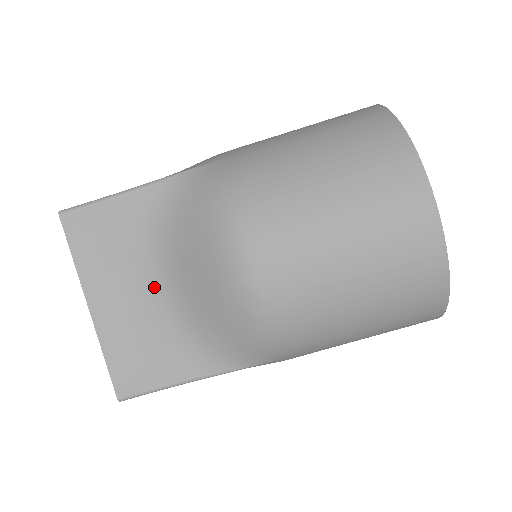
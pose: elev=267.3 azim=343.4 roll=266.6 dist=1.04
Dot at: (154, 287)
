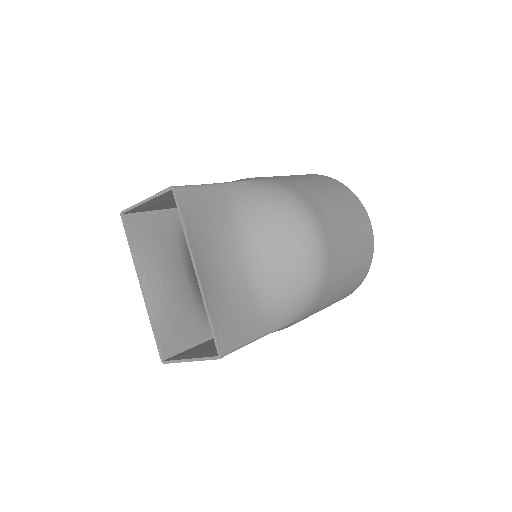
Dot at: (237, 260)
